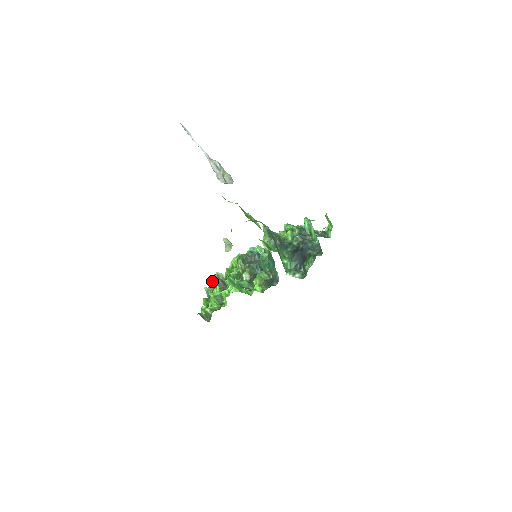
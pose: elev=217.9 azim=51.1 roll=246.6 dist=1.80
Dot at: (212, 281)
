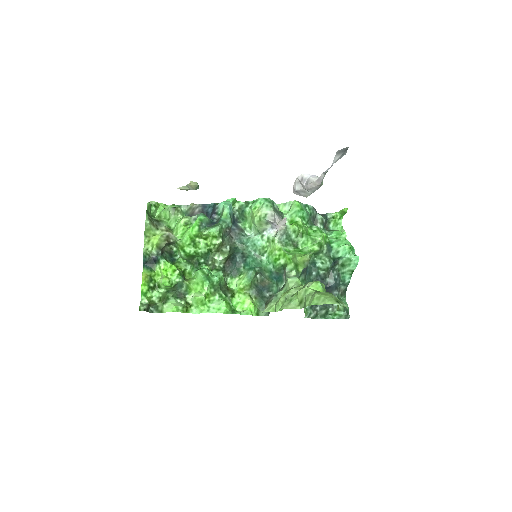
Dot at: (157, 244)
